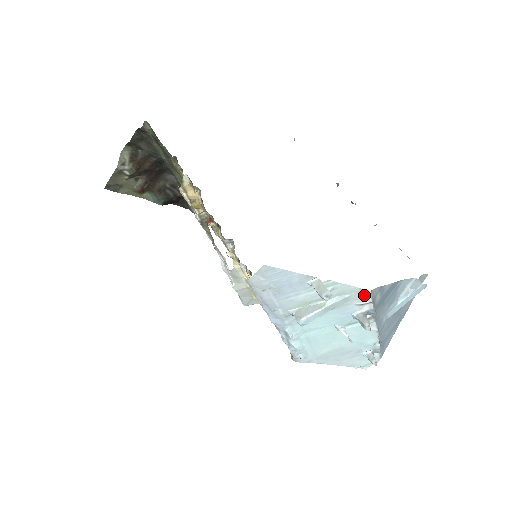
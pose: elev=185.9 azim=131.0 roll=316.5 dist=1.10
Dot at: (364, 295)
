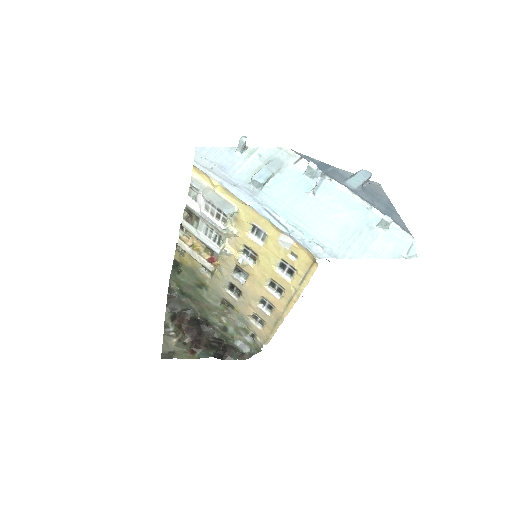
Dot at: (289, 154)
